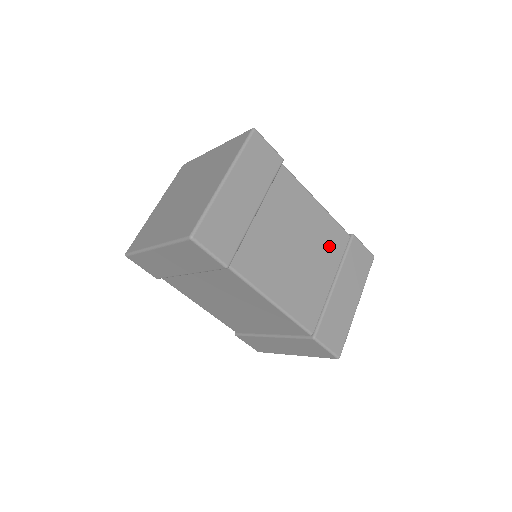
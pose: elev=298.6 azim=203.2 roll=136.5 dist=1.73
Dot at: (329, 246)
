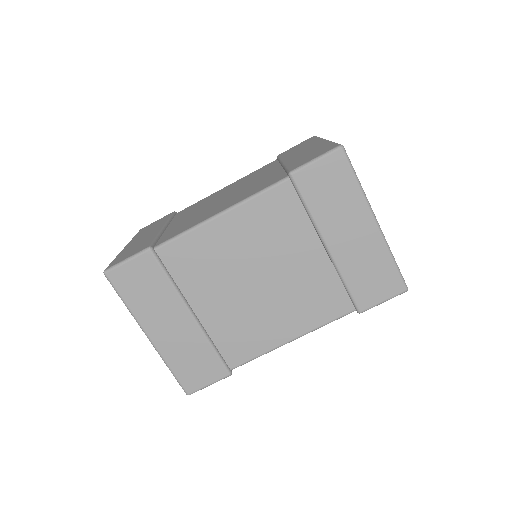
Dot at: (281, 227)
